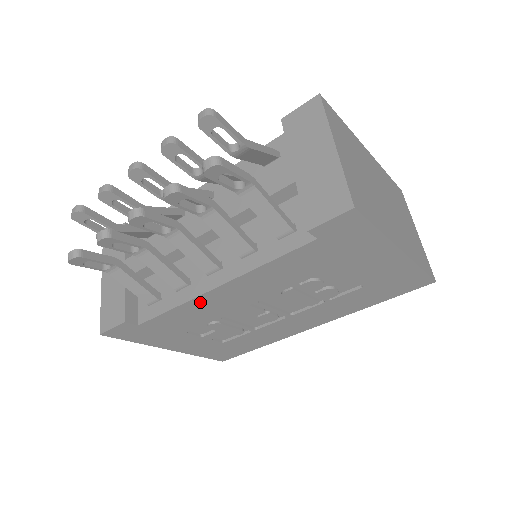
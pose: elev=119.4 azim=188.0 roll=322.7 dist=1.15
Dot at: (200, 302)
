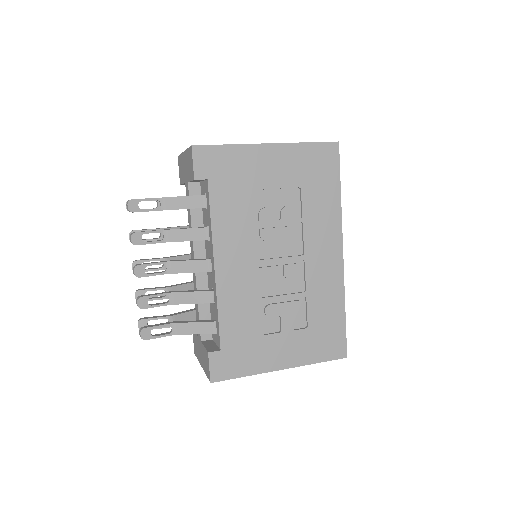
Dot at: (225, 290)
